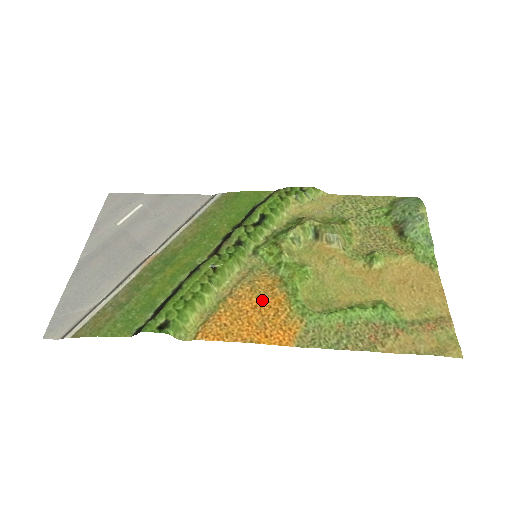
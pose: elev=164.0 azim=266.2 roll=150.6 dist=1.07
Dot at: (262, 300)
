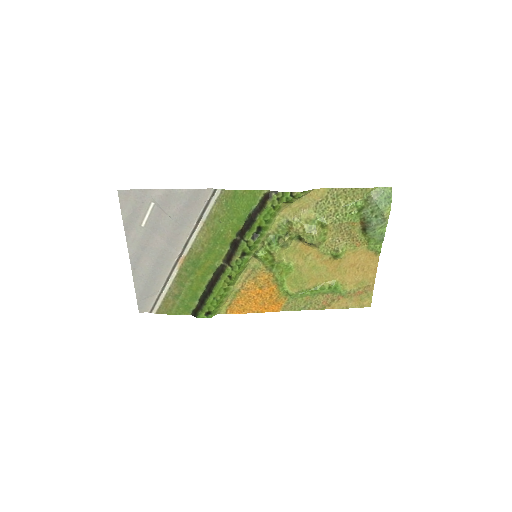
Dot at: (262, 290)
